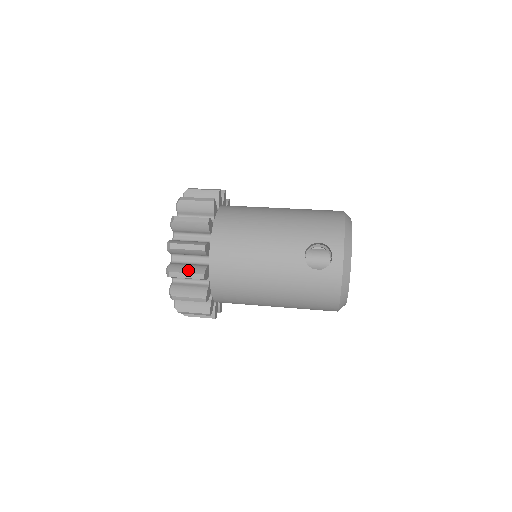
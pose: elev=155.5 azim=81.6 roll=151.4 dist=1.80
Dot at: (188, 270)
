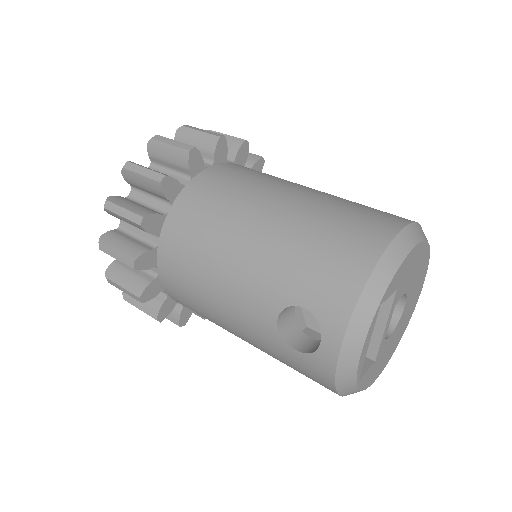
Dot at: (125, 283)
